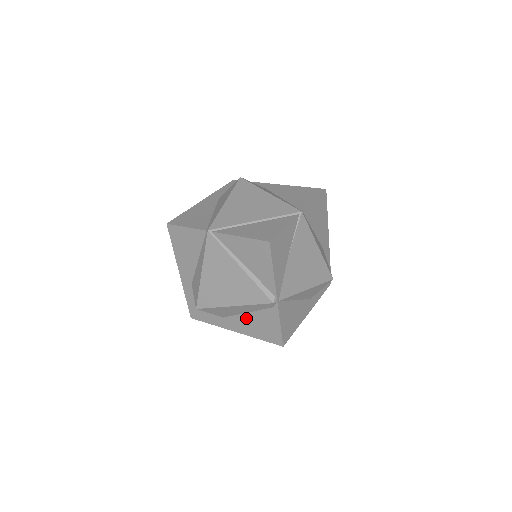
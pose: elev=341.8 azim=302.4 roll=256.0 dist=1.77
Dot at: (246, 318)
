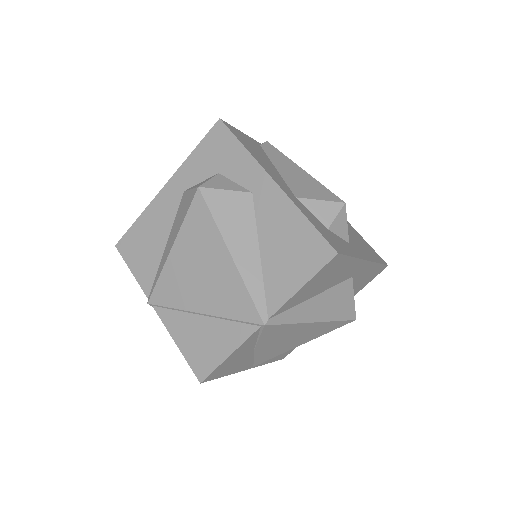
Dot at: occluded
